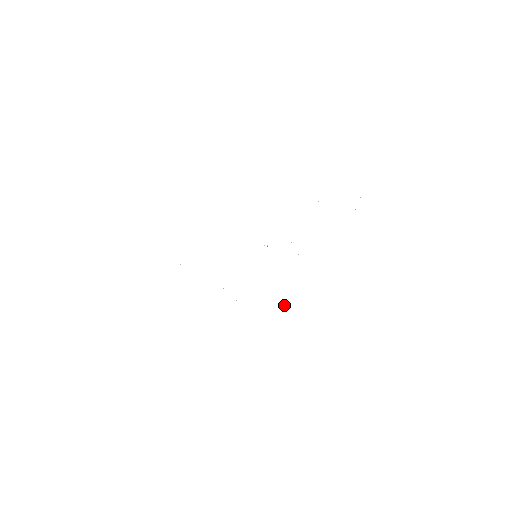
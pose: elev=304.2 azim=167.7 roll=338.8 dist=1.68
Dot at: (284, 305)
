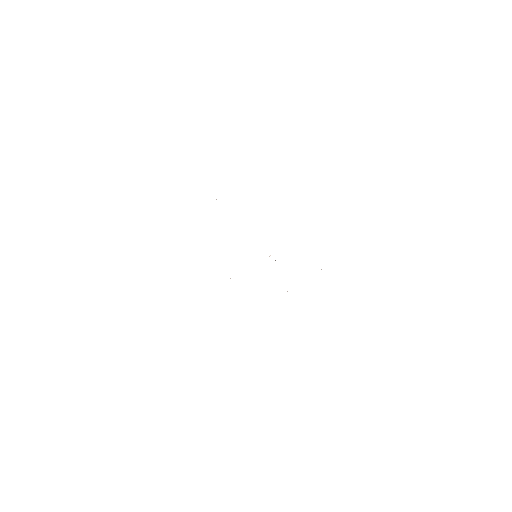
Dot at: occluded
